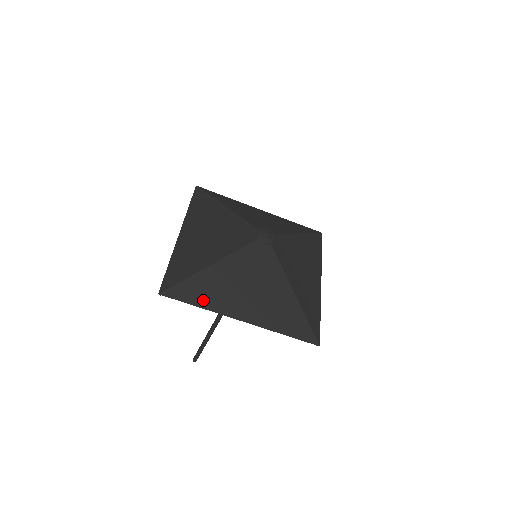
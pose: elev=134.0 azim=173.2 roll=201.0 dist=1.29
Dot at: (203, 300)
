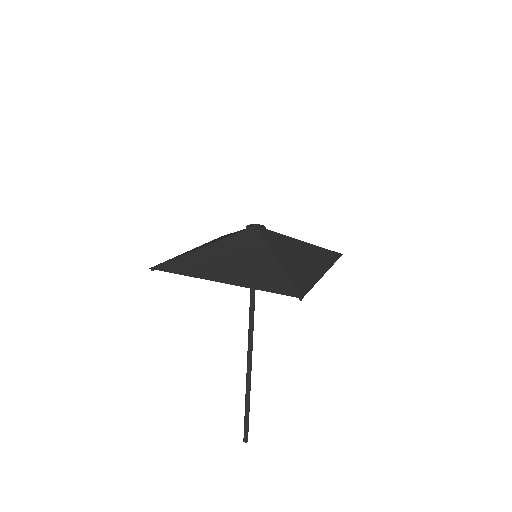
Dot at: (187, 270)
